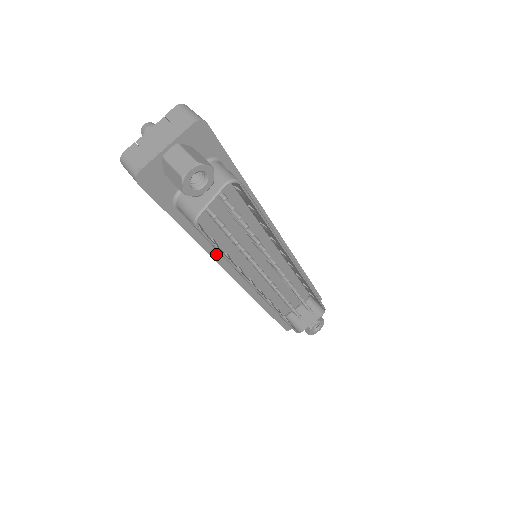
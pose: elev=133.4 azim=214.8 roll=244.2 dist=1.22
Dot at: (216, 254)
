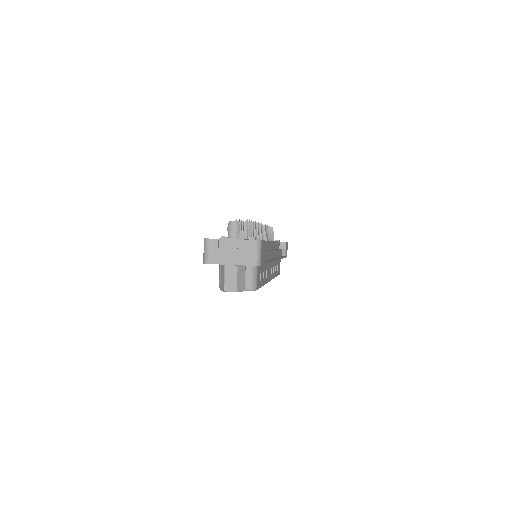
Dot at: occluded
